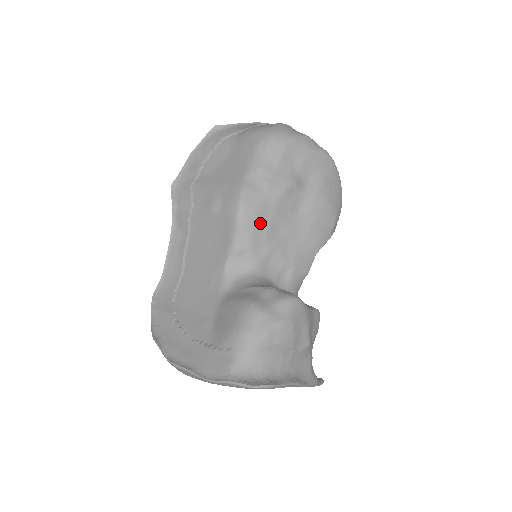
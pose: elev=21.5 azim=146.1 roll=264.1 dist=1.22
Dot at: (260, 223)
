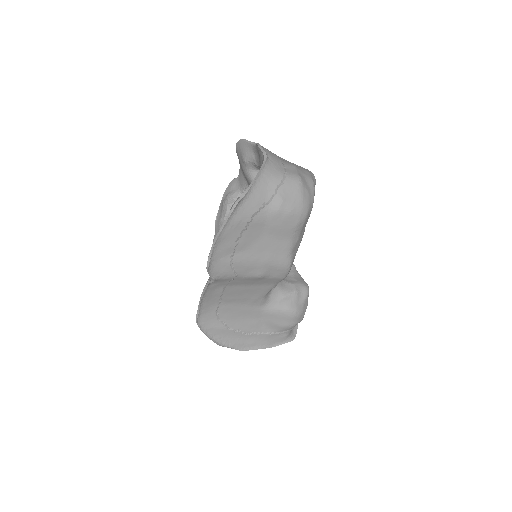
Dot at: occluded
